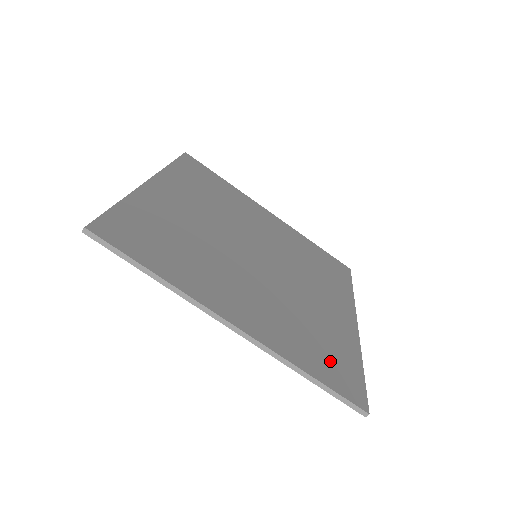
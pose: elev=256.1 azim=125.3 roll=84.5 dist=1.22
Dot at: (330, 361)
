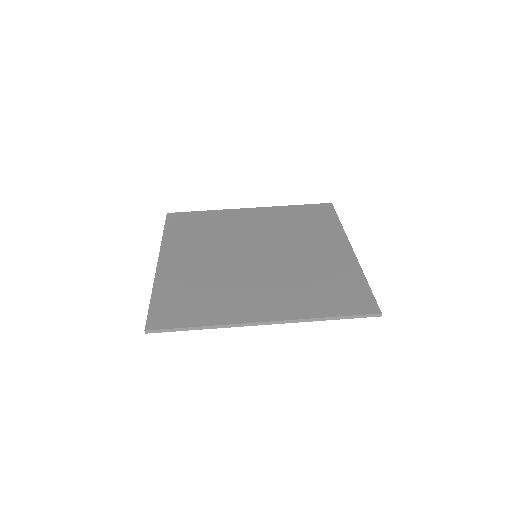
Dot at: (340, 296)
